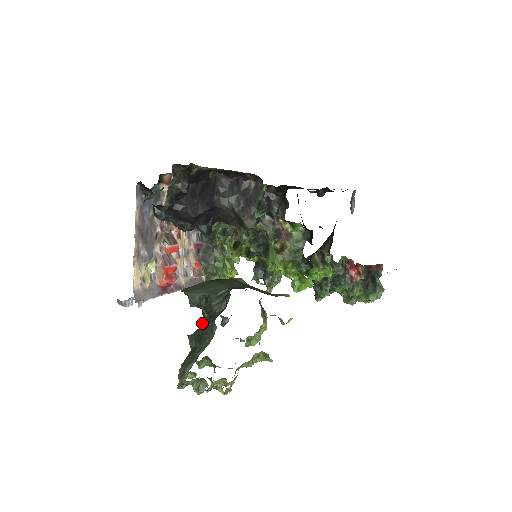
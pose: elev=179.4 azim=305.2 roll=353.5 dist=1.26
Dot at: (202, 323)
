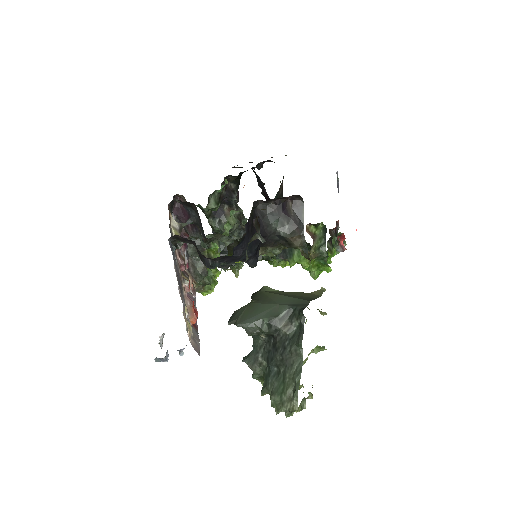
Dot at: (255, 344)
